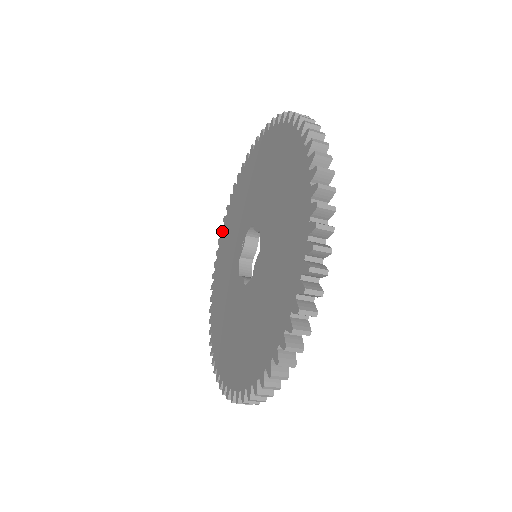
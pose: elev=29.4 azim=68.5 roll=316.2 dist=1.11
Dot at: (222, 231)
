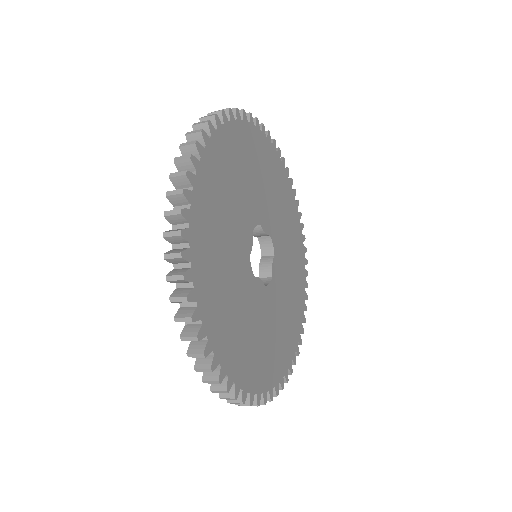
Dot at: occluded
